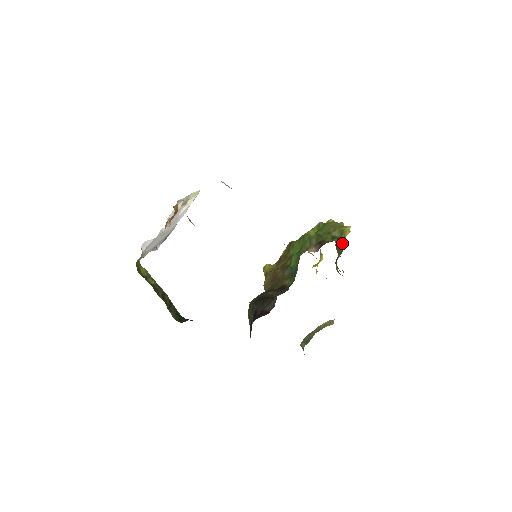
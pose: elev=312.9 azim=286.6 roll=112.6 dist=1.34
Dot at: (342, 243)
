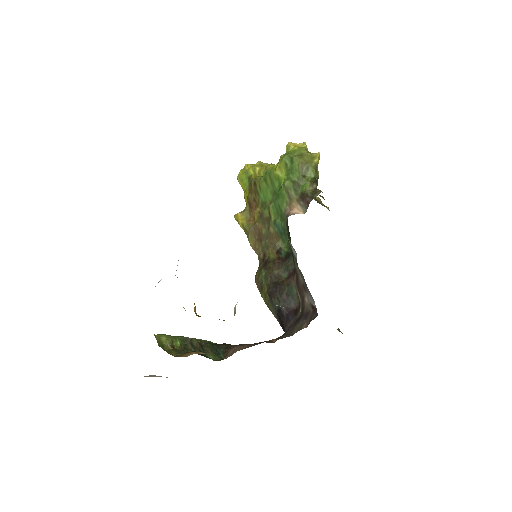
Dot at: occluded
